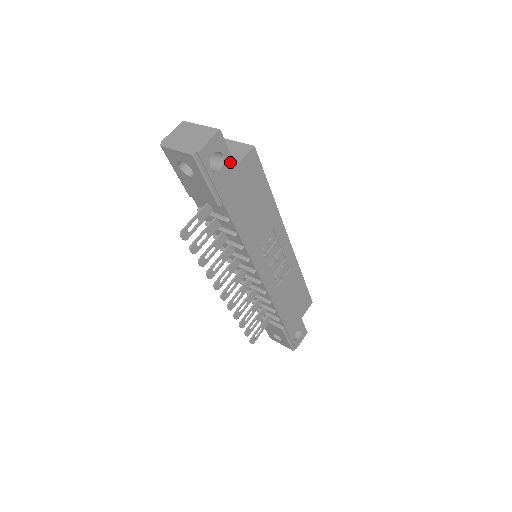
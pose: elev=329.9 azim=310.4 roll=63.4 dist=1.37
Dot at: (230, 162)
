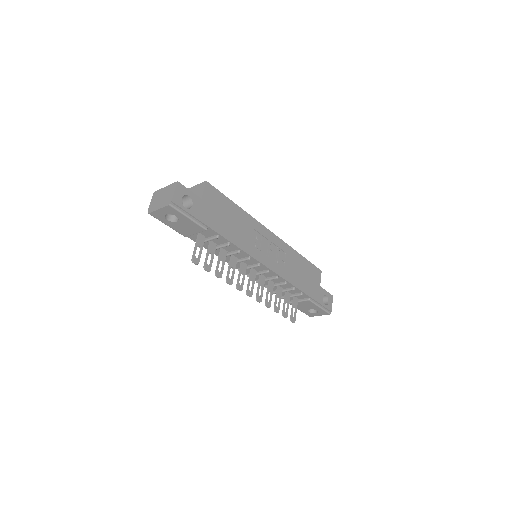
Dot at: (196, 198)
